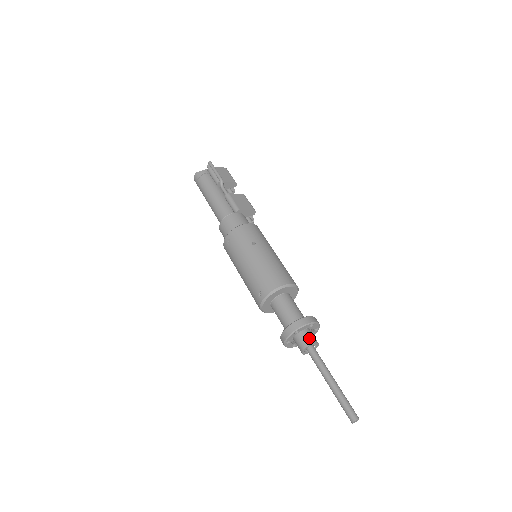
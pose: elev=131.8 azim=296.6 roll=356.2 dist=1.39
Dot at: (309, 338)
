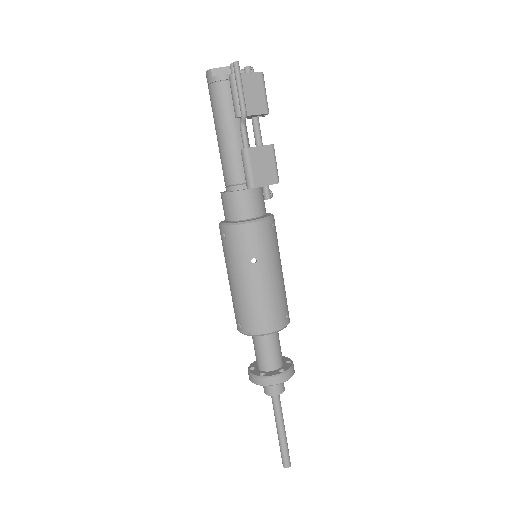
Dot at: (276, 389)
